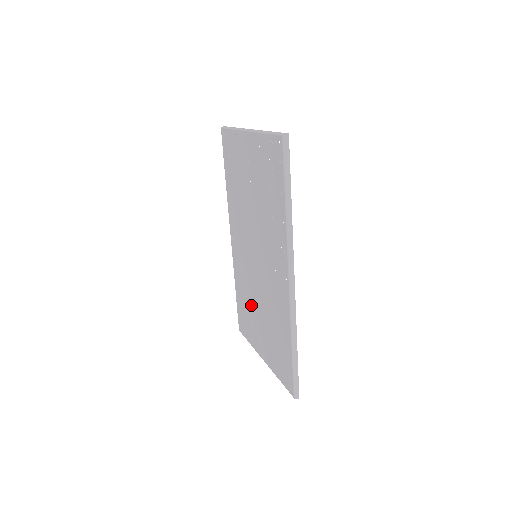
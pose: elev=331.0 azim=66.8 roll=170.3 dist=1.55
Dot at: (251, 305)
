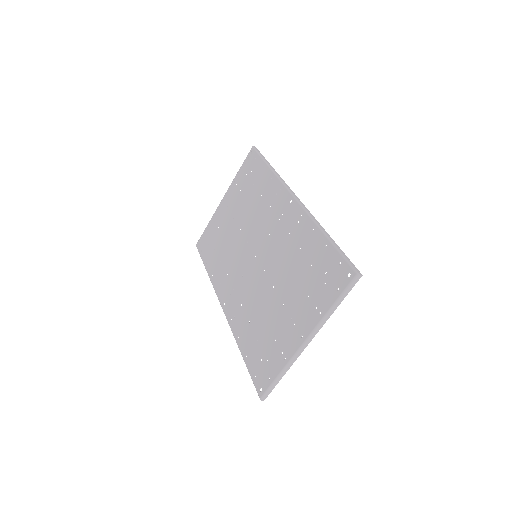
Dot at: (266, 314)
